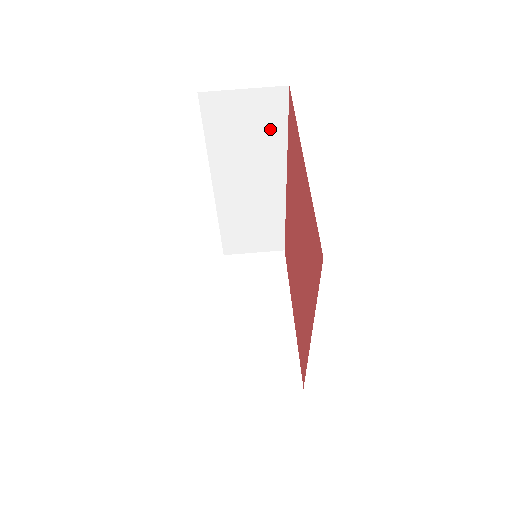
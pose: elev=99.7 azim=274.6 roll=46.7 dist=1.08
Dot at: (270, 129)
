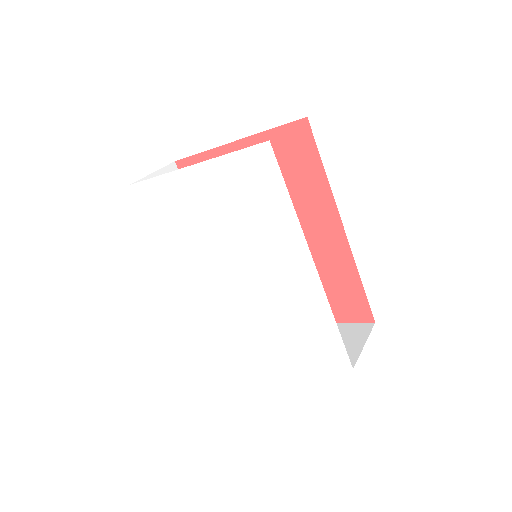
Dot at: occluded
